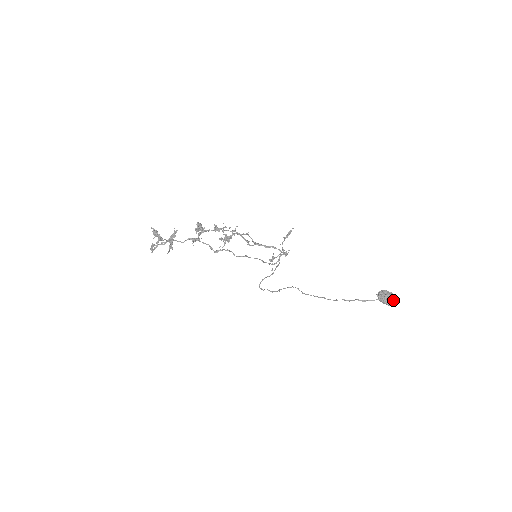
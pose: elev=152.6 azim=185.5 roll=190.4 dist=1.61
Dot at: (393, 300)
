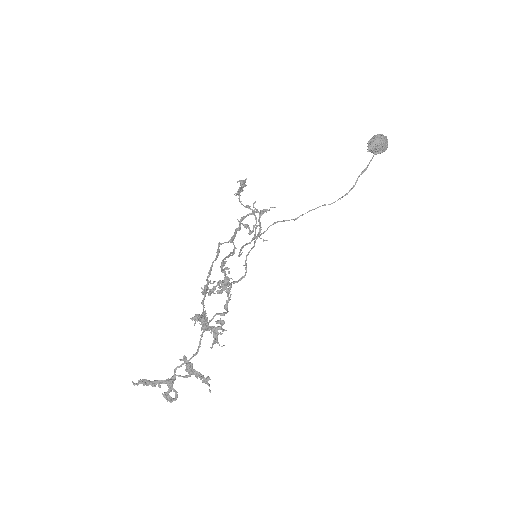
Dot at: (387, 141)
